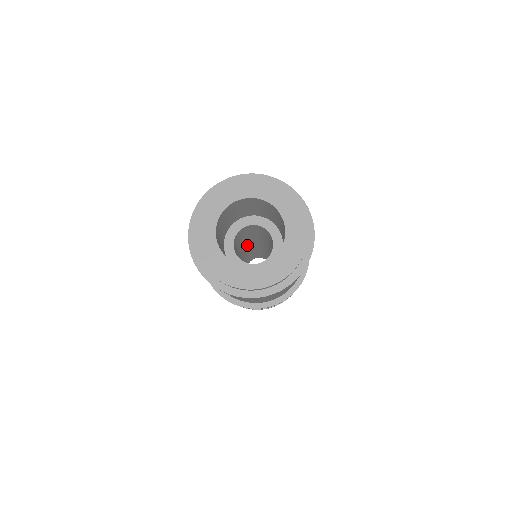
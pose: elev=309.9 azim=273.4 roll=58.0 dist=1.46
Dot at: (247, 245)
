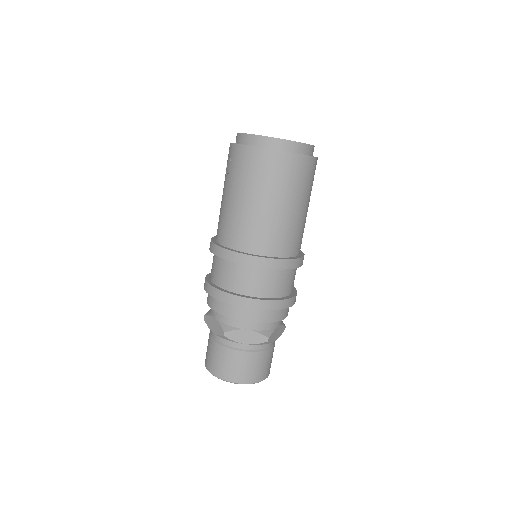
Dot at: occluded
